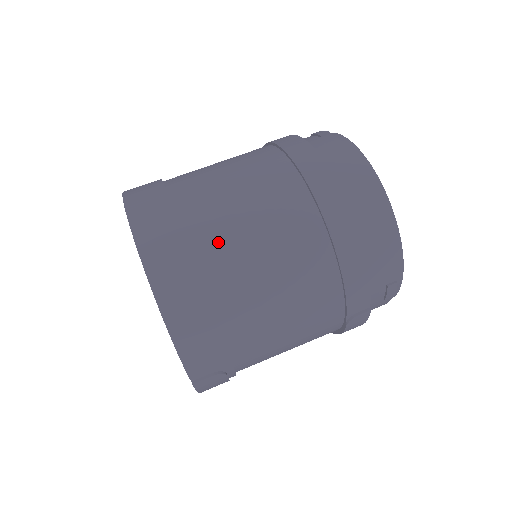
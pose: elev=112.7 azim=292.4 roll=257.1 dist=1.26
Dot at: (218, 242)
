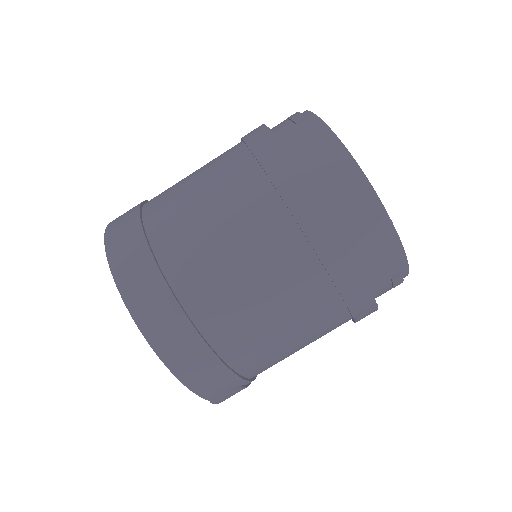
Dot at: (200, 280)
